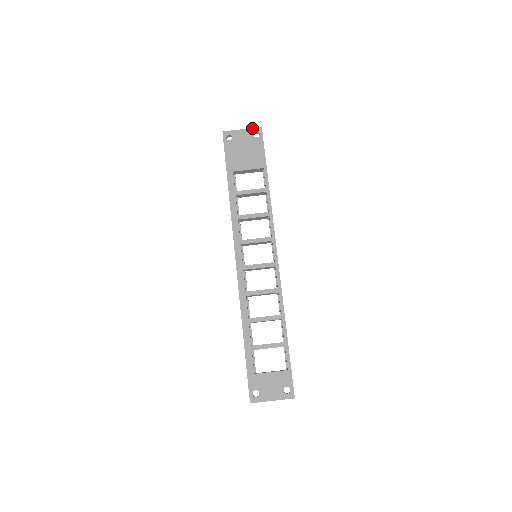
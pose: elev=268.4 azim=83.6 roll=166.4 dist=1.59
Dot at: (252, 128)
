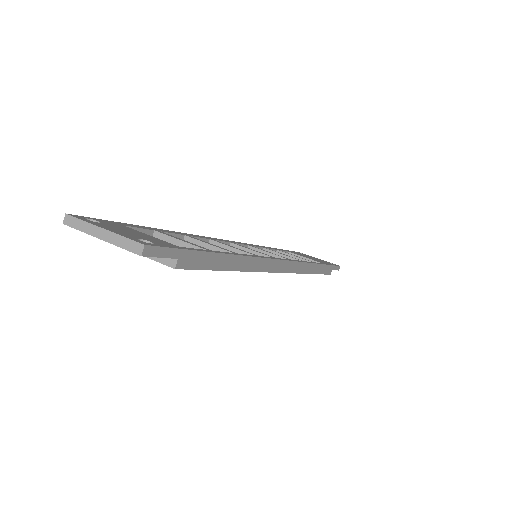
Dot at: occluded
